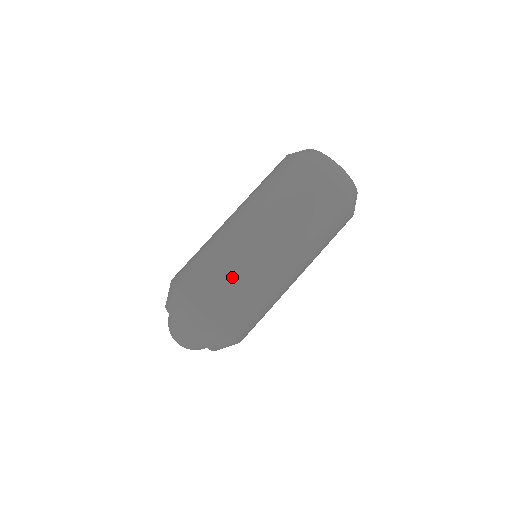
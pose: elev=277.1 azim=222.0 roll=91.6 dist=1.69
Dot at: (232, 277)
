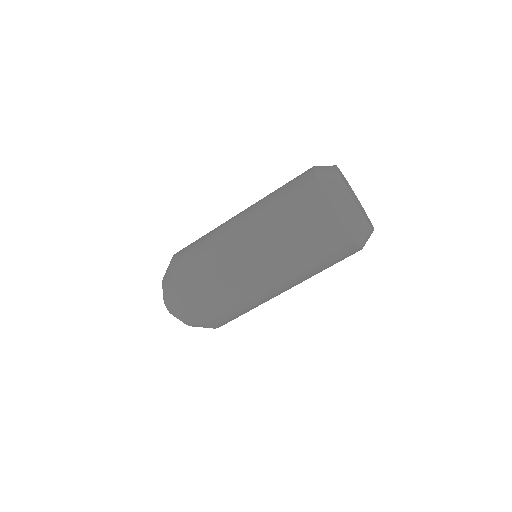
Dot at: (233, 303)
